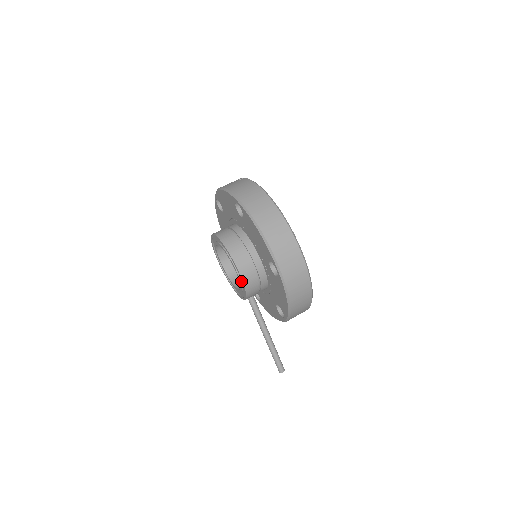
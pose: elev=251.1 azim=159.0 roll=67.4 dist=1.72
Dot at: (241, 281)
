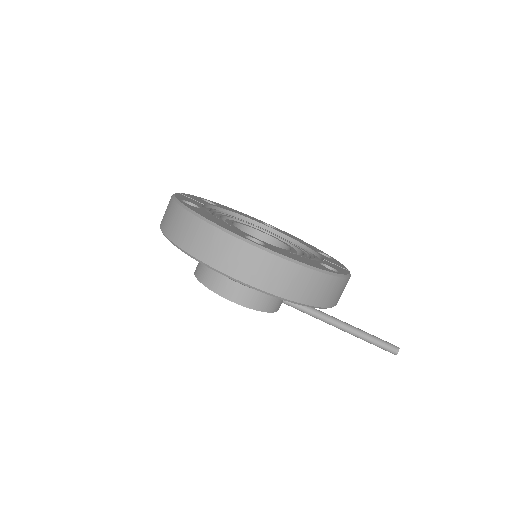
Dot at: occluded
